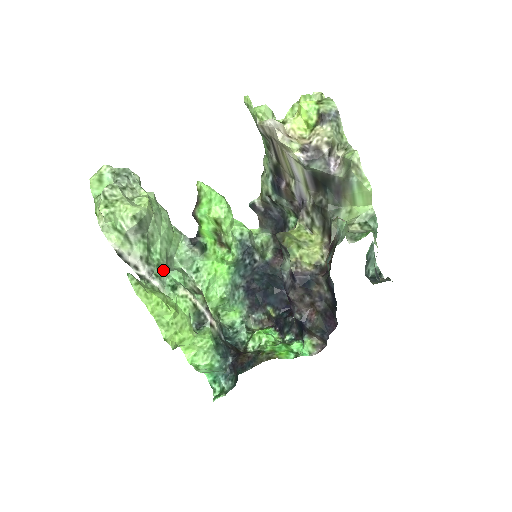
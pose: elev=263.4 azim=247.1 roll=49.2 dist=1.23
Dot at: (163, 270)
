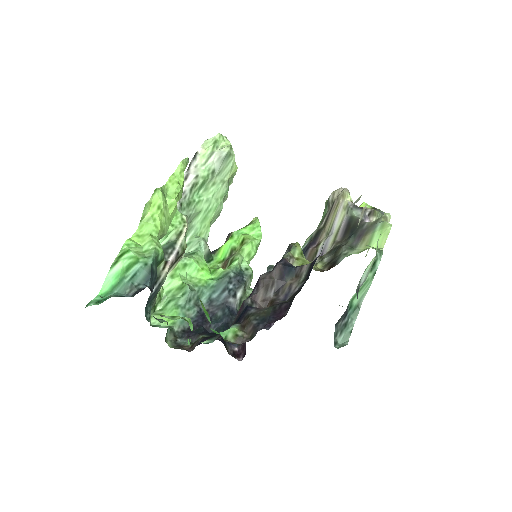
Dot at: (186, 212)
